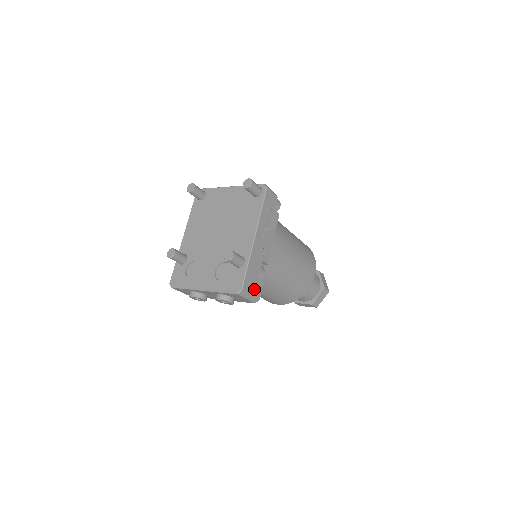
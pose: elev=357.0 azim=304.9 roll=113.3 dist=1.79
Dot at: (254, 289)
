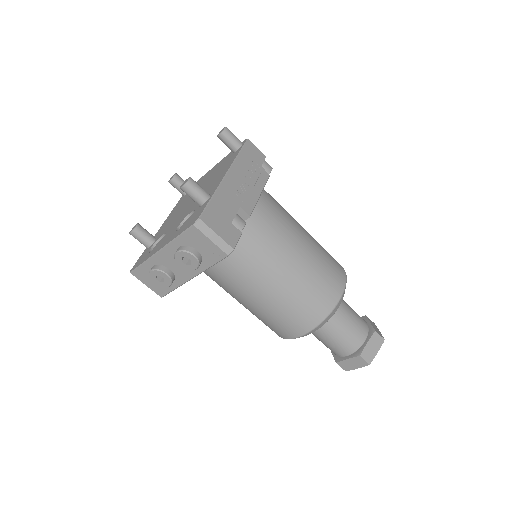
Dot at: (223, 231)
